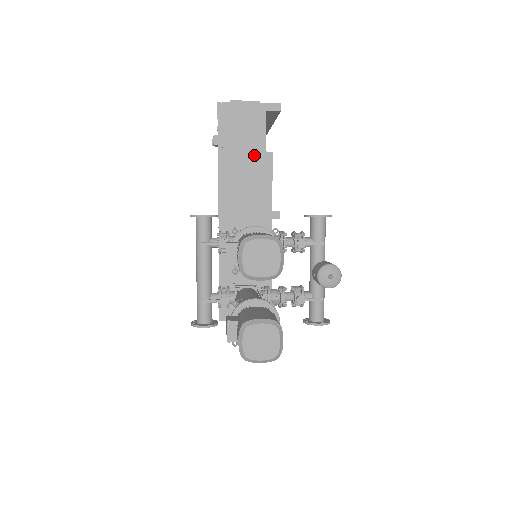
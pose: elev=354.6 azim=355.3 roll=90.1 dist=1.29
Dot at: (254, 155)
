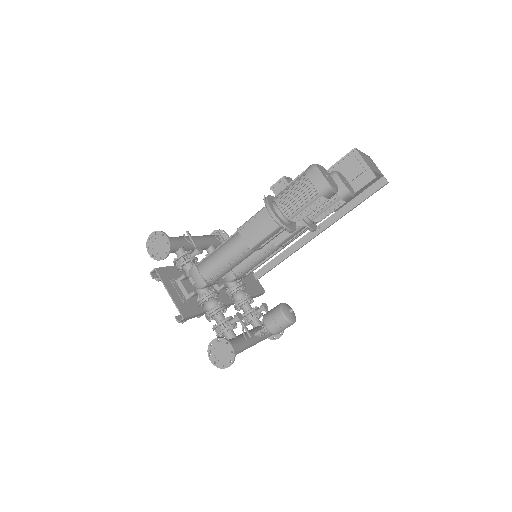
Dot at: (375, 169)
